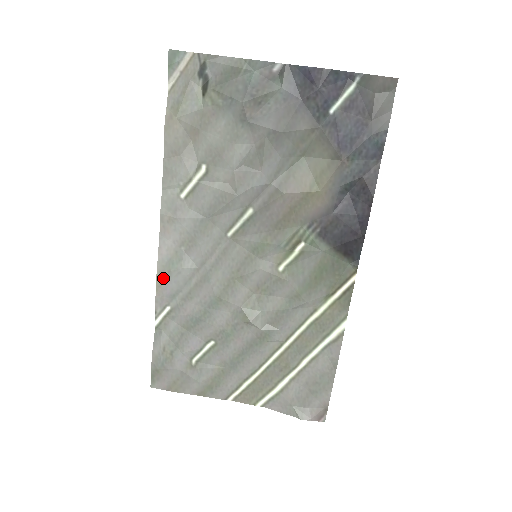
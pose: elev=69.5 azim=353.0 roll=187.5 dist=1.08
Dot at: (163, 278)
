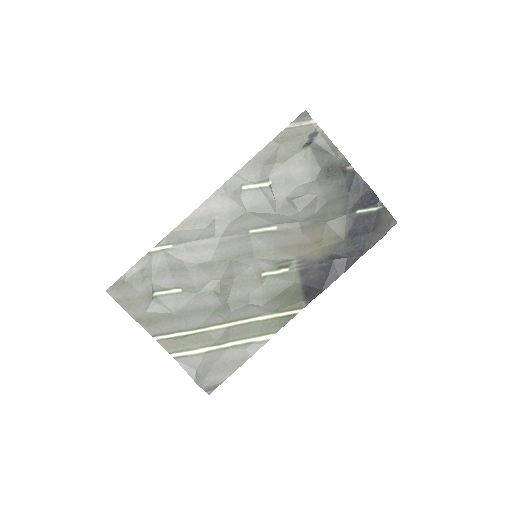
Dot at: (187, 225)
